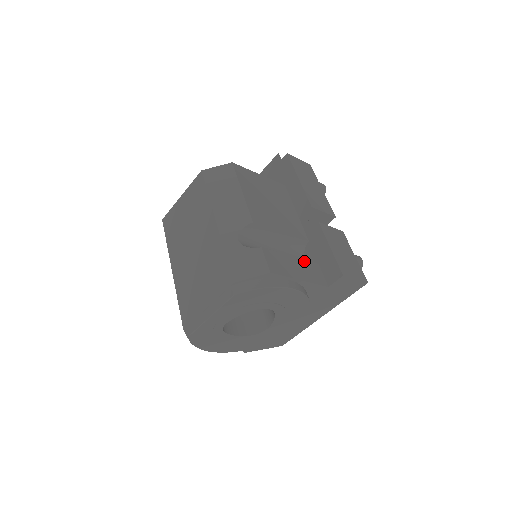
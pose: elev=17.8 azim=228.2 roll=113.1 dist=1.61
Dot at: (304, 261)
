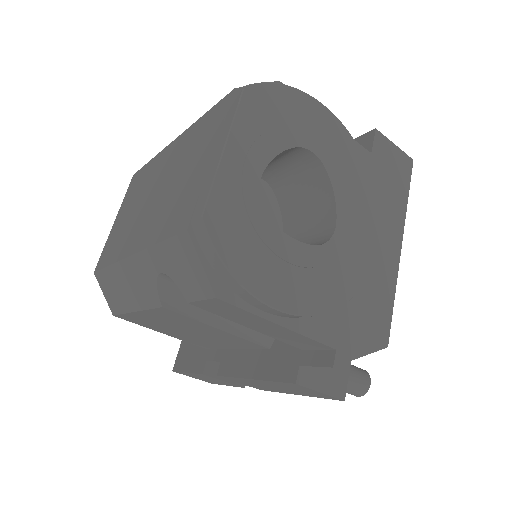
Dot at: occluded
